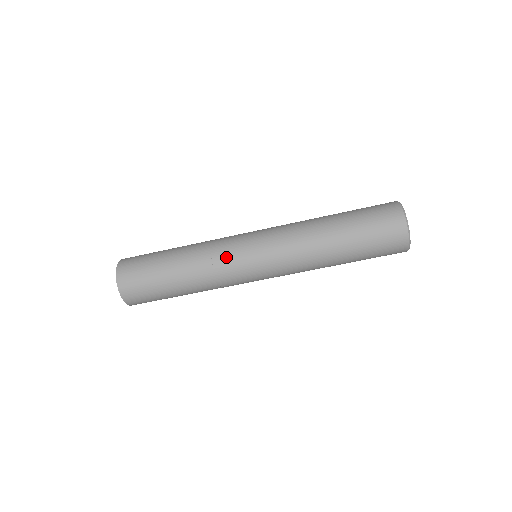
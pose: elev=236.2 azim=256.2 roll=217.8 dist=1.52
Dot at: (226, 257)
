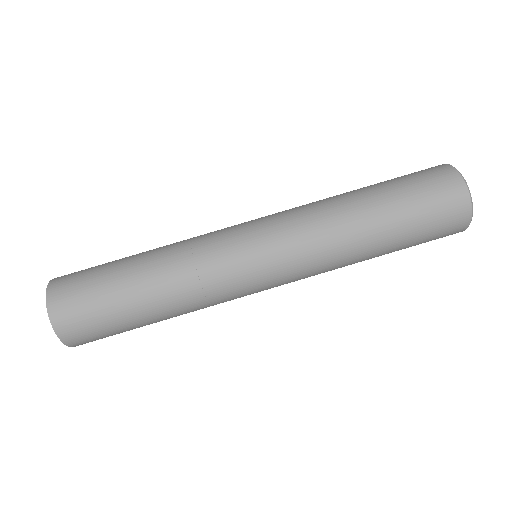
Dot at: (212, 243)
